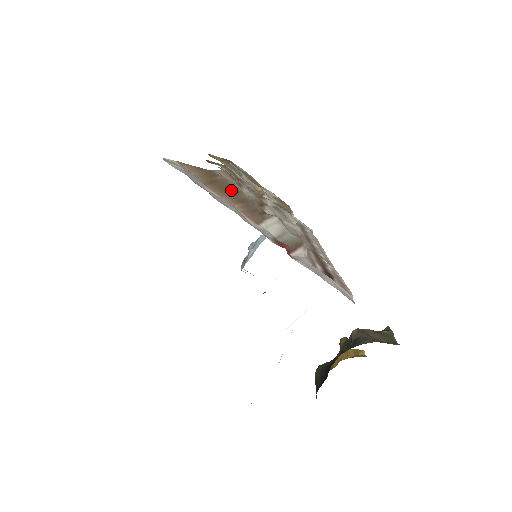
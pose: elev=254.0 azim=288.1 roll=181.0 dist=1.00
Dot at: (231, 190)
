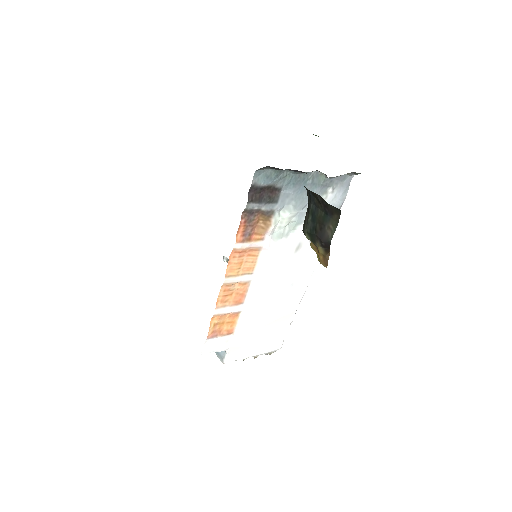
Dot at: occluded
